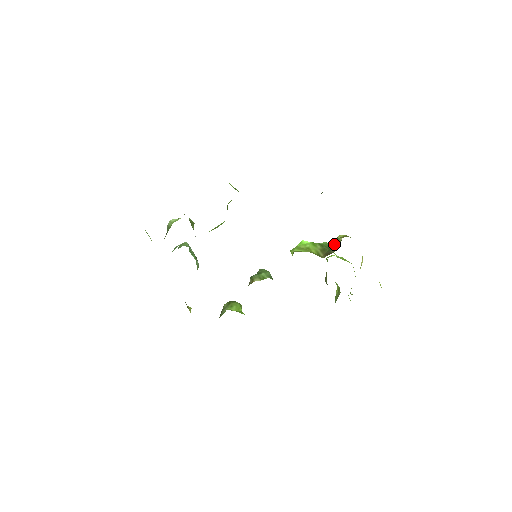
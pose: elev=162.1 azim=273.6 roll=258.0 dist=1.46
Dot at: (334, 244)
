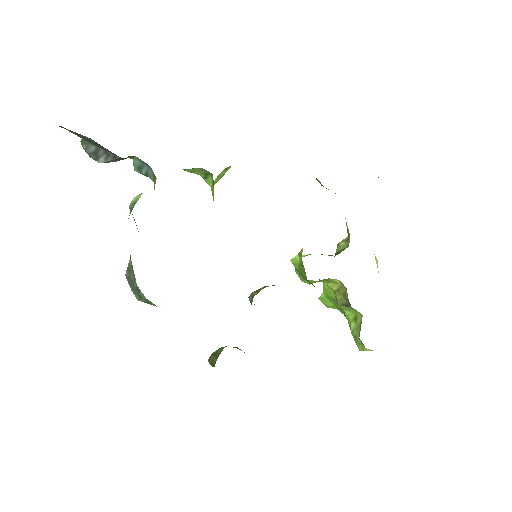
Dot at: (337, 250)
